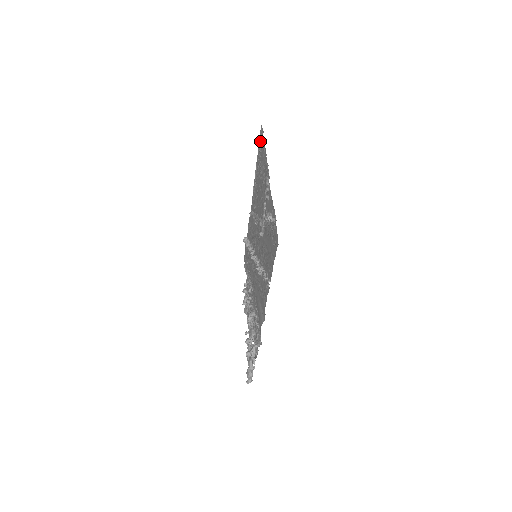
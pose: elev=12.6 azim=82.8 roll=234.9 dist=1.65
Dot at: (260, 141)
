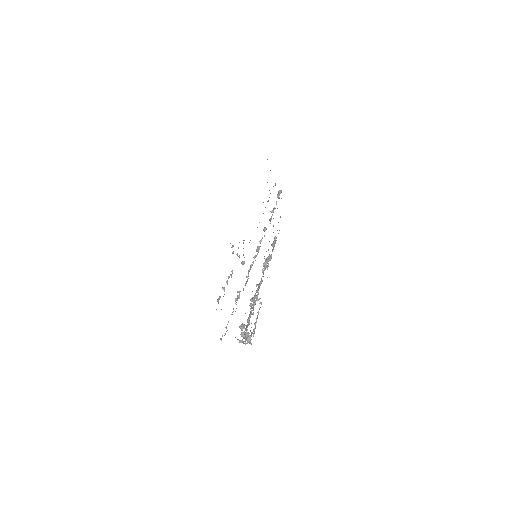
Dot at: occluded
